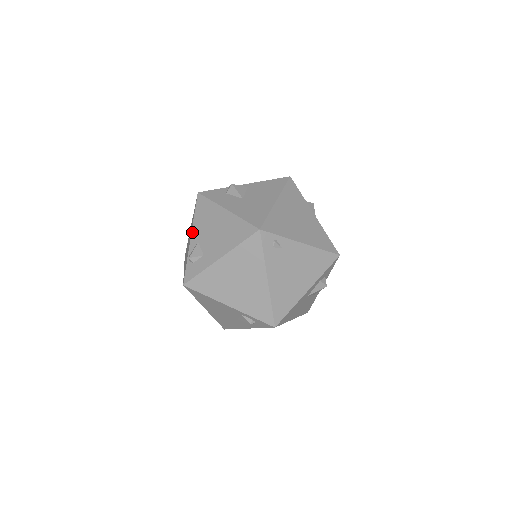
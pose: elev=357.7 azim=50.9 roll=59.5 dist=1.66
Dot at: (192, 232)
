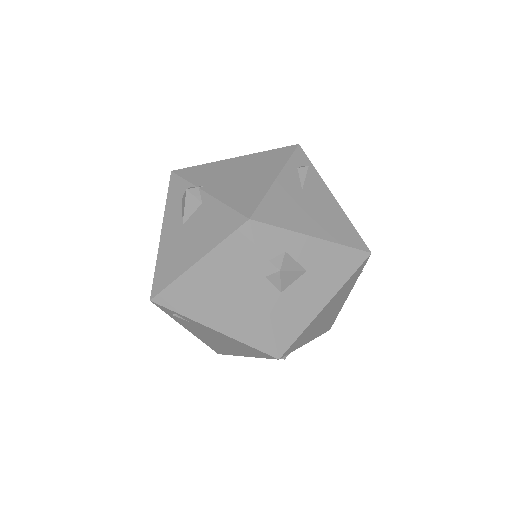
Dot at: occluded
